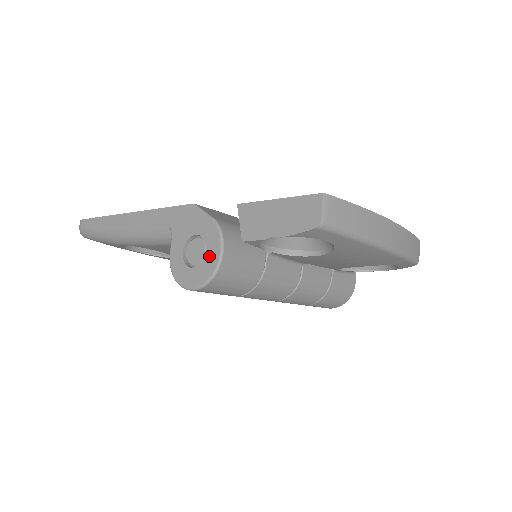
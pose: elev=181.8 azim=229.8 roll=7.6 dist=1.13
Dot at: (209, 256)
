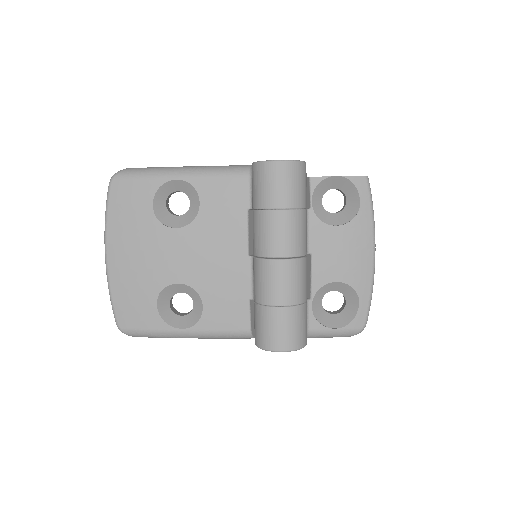
Dot at: occluded
